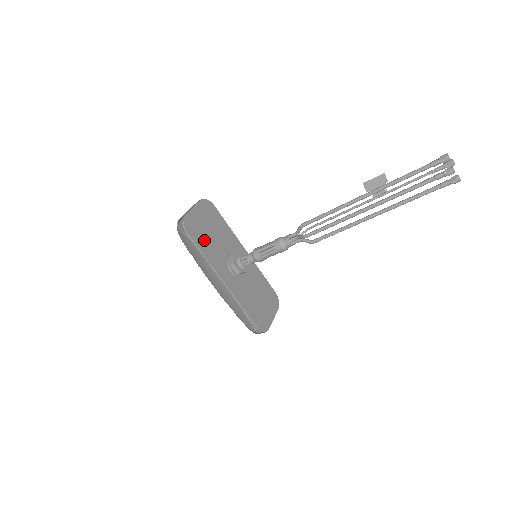
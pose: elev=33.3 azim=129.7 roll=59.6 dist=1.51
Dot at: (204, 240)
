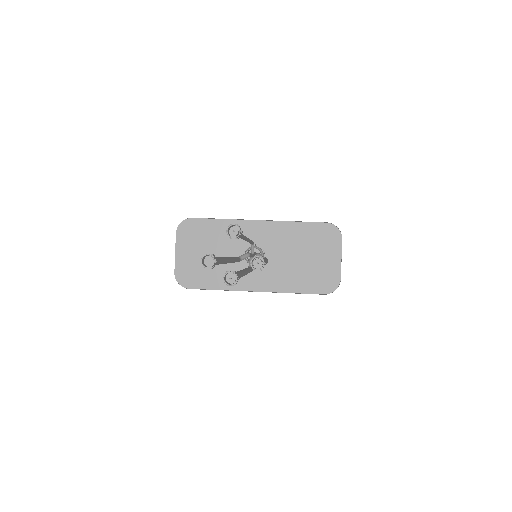
Dot at: (208, 273)
